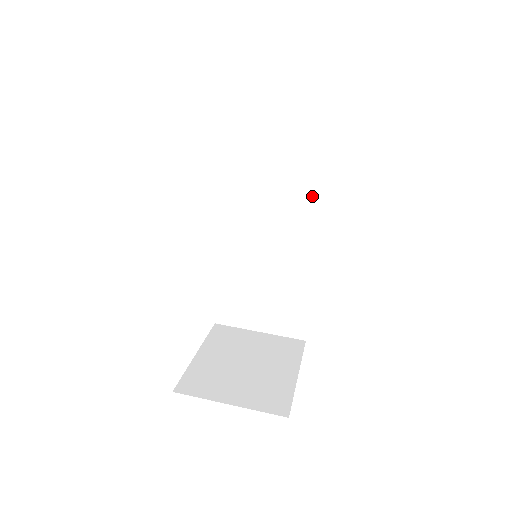
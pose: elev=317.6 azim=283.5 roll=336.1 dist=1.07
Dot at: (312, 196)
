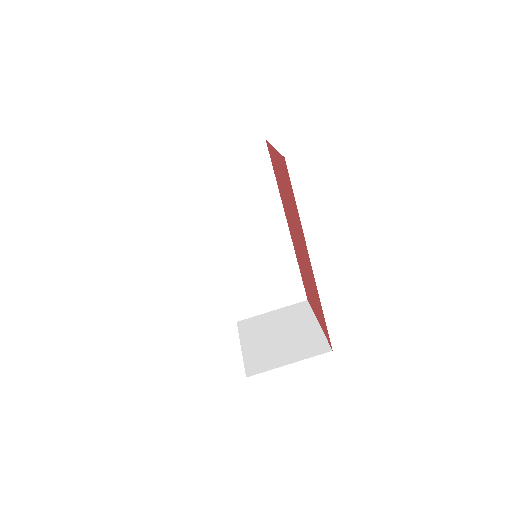
Dot at: (269, 197)
